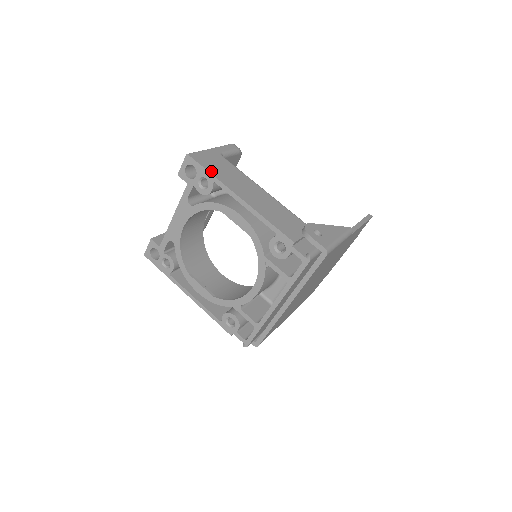
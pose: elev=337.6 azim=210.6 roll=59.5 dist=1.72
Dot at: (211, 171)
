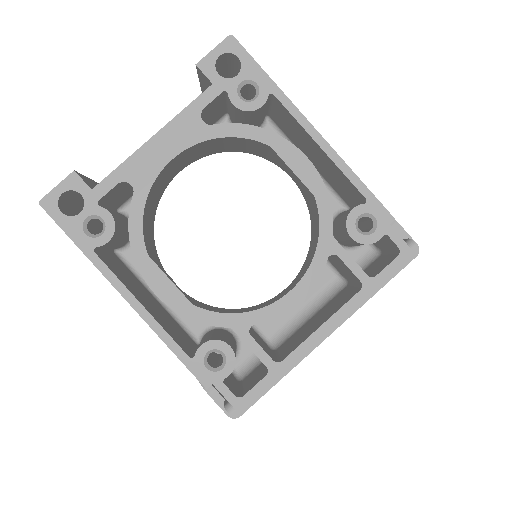
Dot at: (267, 77)
